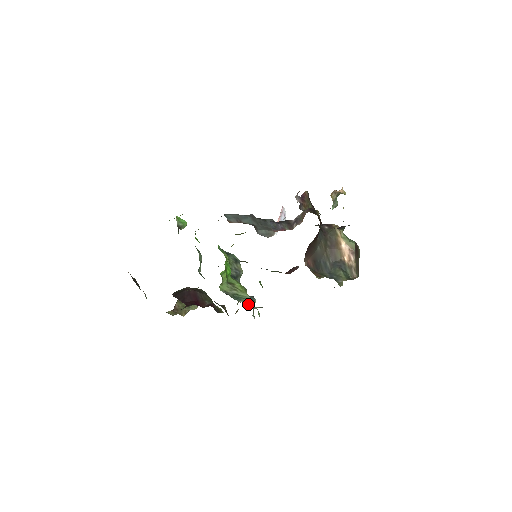
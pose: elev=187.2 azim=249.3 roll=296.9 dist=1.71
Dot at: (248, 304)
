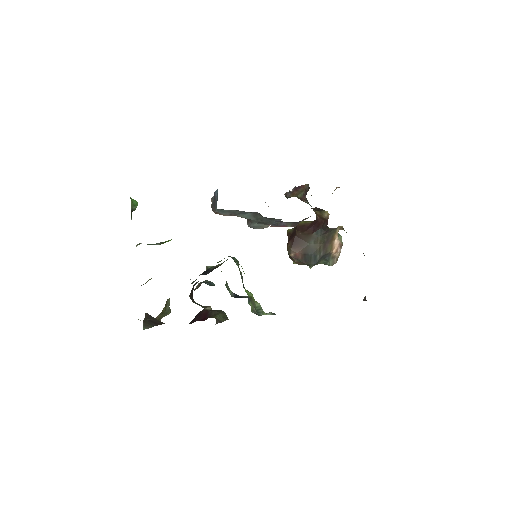
Dot at: occluded
